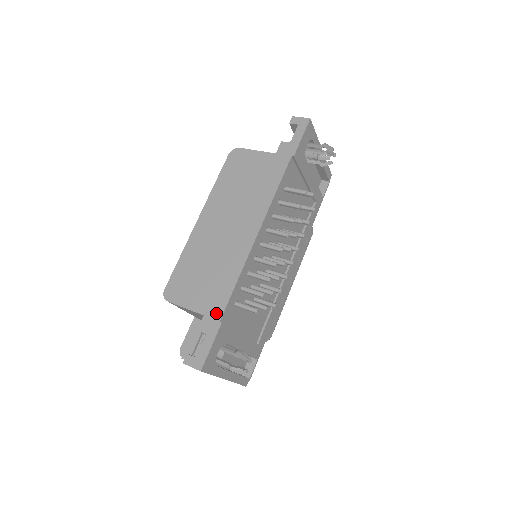
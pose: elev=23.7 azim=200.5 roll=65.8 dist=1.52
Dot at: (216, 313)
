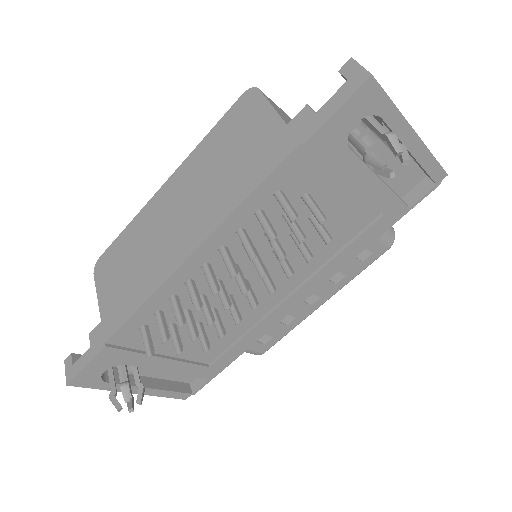
Dot at: (108, 329)
